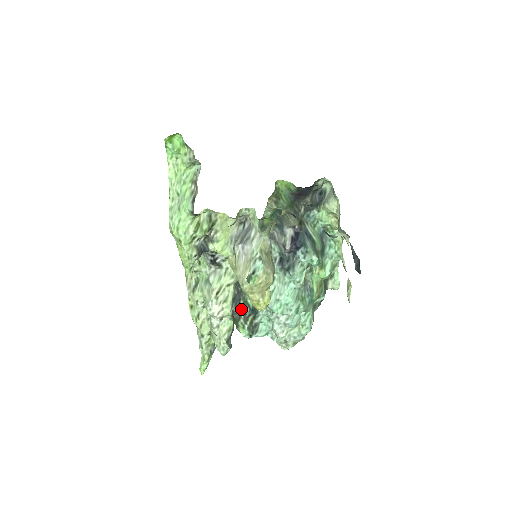
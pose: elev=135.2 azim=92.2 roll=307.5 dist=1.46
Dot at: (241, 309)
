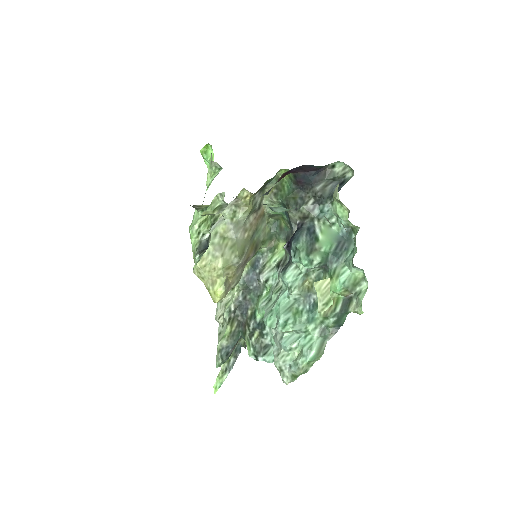
Dot at: (247, 320)
